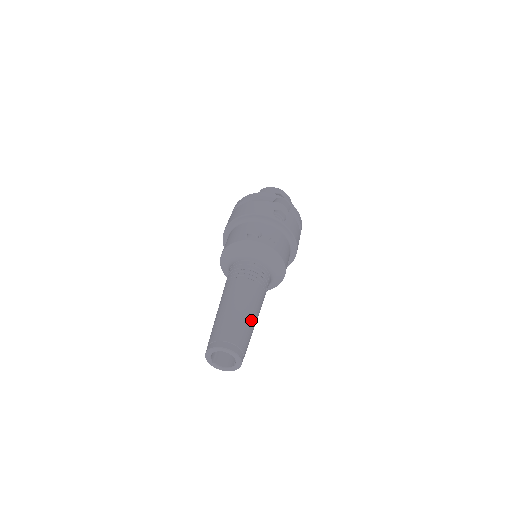
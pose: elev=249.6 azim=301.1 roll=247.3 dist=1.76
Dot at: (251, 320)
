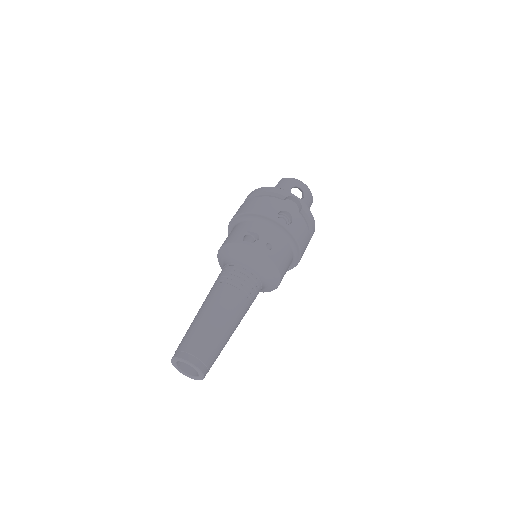
Dot at: (225, 332)
